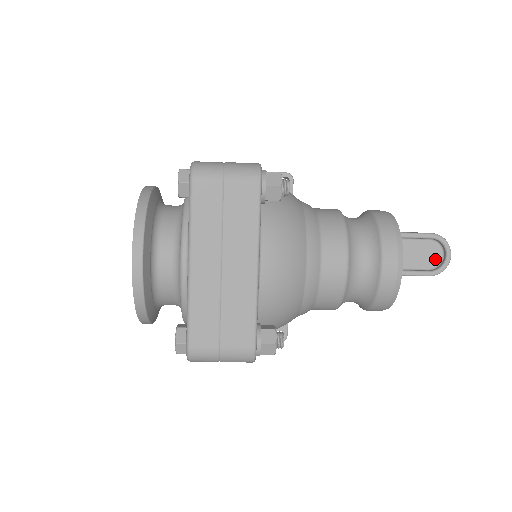
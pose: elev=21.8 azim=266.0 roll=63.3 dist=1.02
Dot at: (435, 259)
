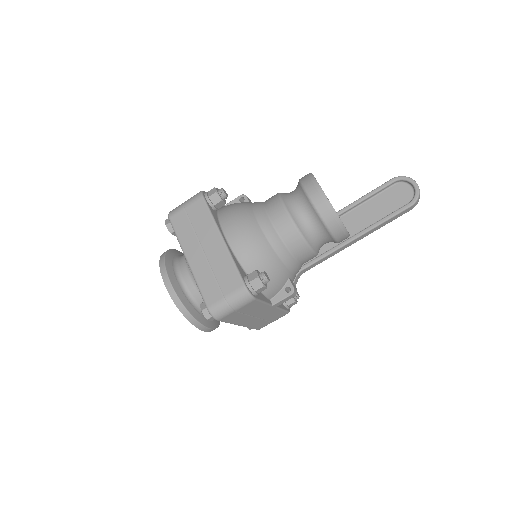
Dot at: (408, 194)
